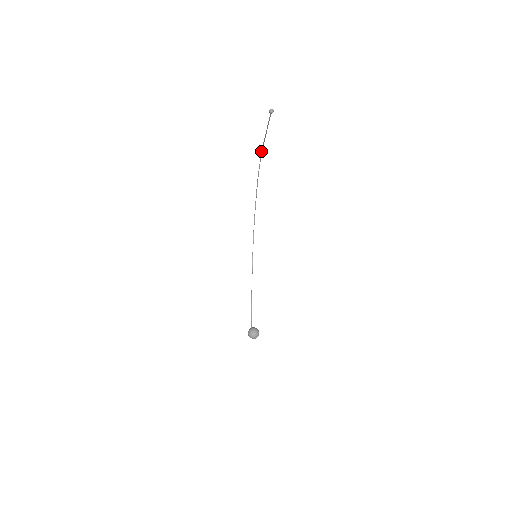
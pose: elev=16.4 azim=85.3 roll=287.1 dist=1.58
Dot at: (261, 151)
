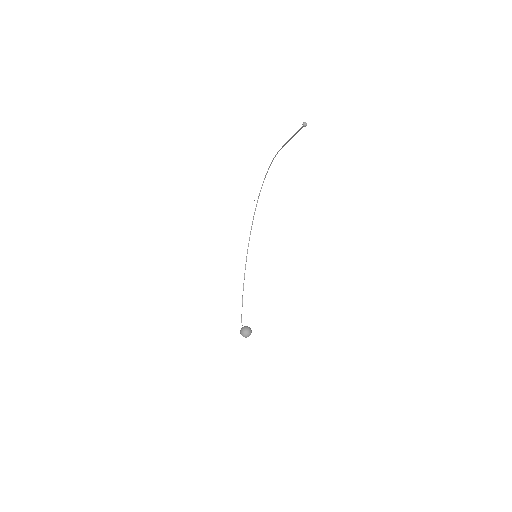
Dot at: (277, 153)
